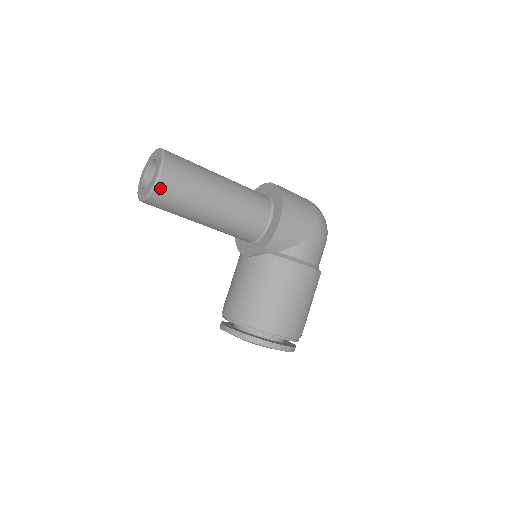
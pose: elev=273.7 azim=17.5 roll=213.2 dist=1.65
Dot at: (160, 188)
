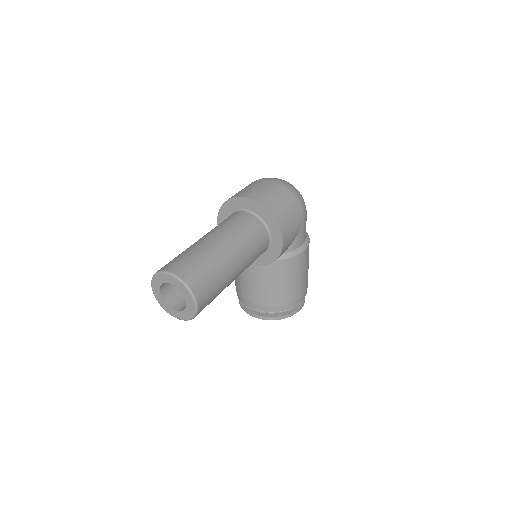
Dot at: occluded
